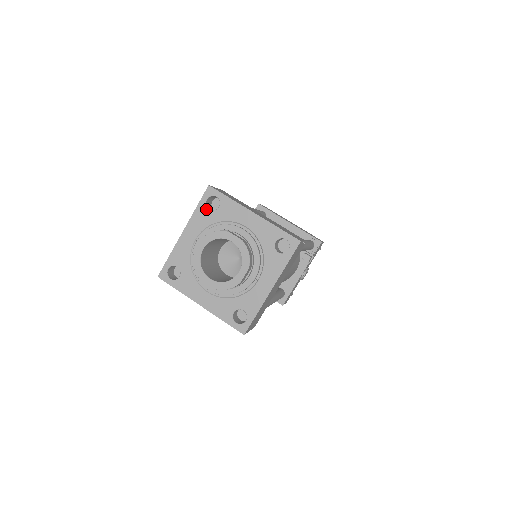
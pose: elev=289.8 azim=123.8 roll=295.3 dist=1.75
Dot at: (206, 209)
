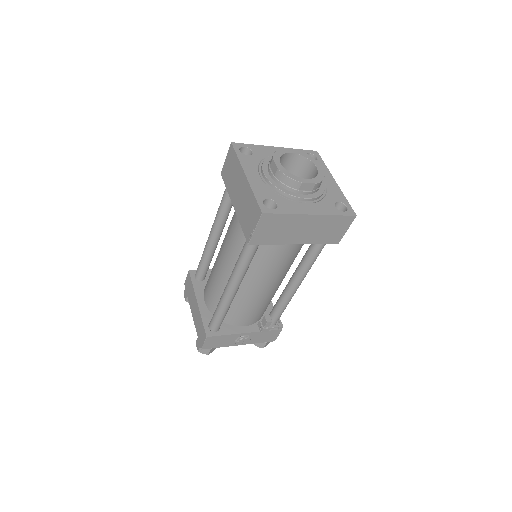
Dot at: occluded
